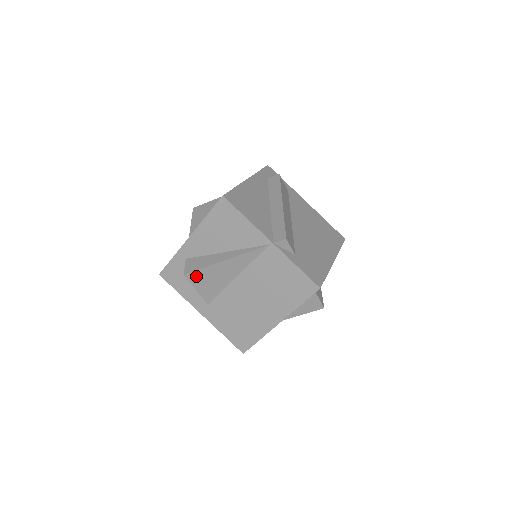
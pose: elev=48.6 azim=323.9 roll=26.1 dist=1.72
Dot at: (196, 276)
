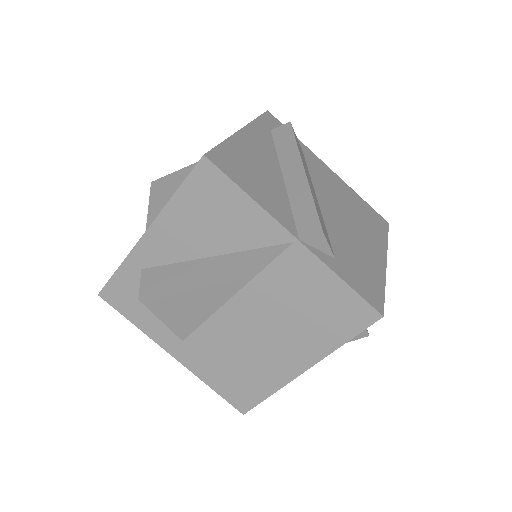
Dot at: (160, 300)
